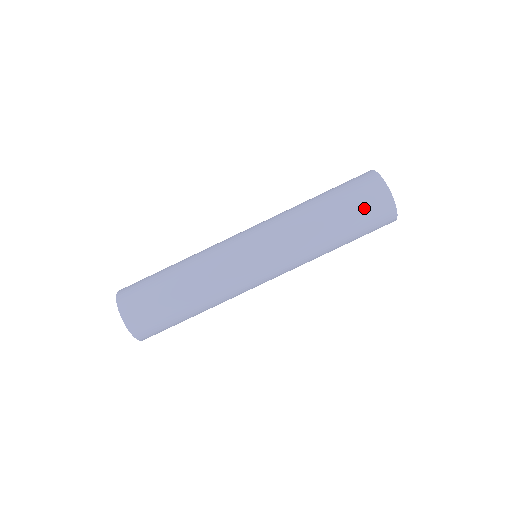
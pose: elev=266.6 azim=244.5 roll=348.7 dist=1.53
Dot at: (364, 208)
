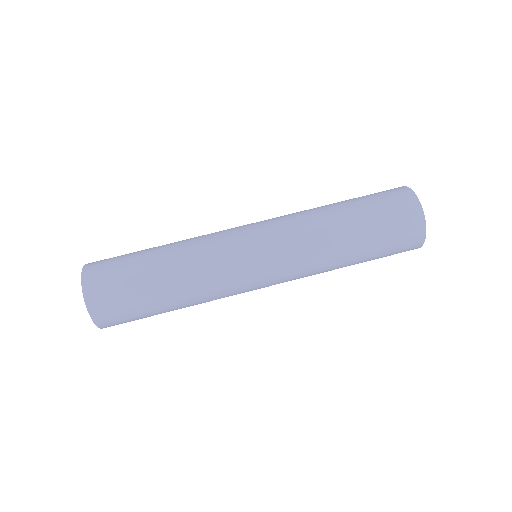
Dot at: (393, 232)
